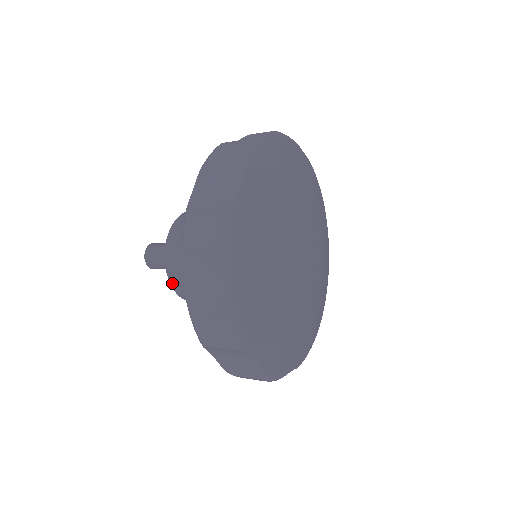
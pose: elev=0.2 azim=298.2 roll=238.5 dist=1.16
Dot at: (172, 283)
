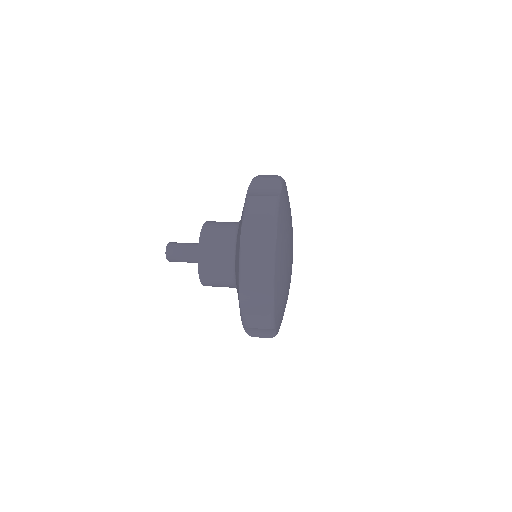
Dot at: occluded
